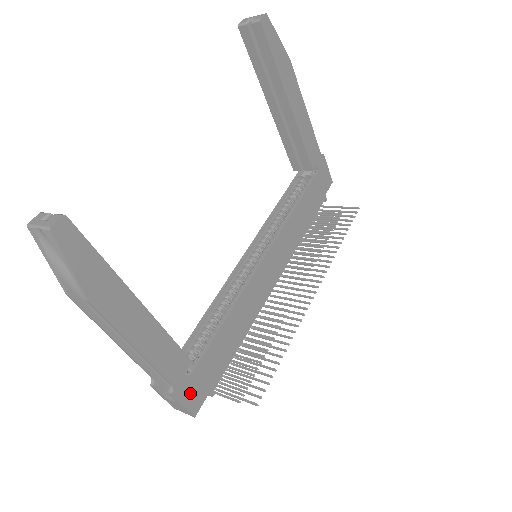
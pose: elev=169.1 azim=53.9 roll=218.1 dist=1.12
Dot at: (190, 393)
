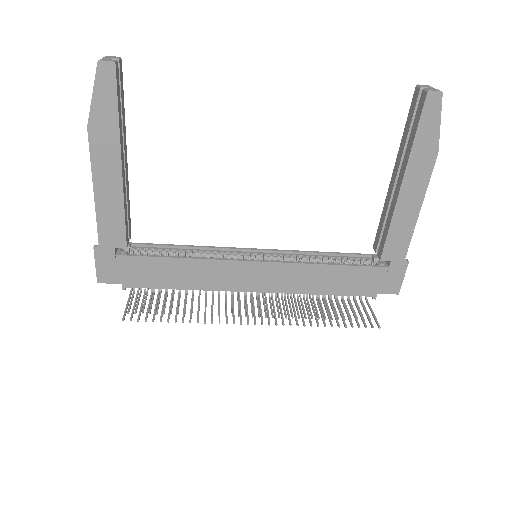
Dot at: (108, 265)
